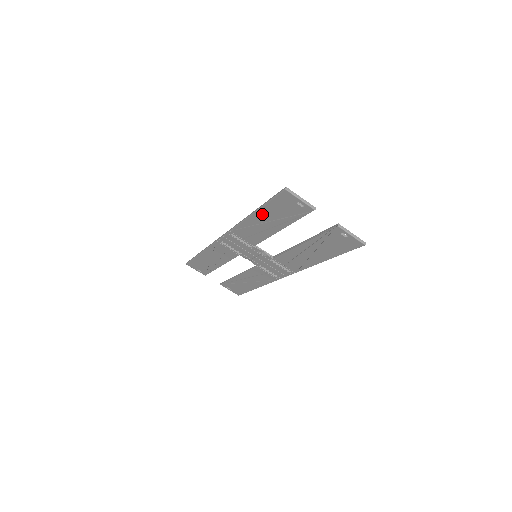
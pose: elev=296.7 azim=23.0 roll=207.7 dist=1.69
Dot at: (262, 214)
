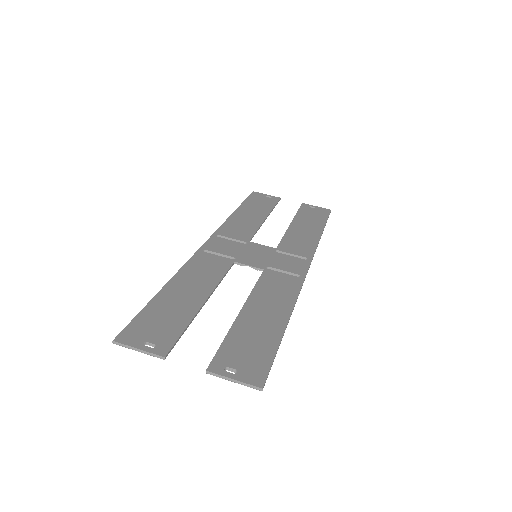
Dot at: (166, 298)
